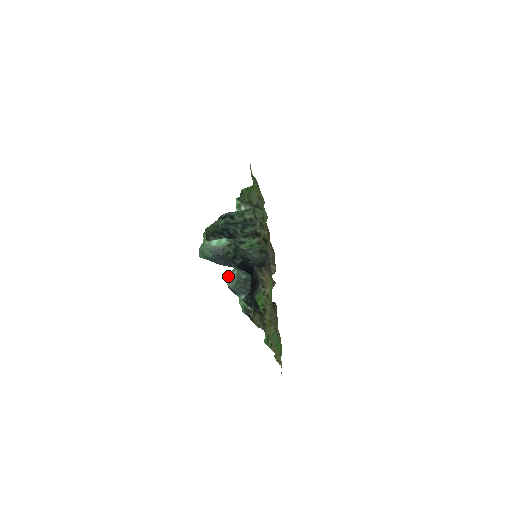
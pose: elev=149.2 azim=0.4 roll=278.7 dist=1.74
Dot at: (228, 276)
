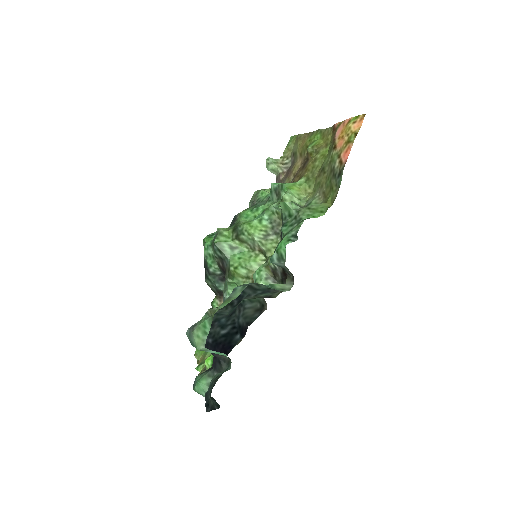
Dot at: (199, 389)
